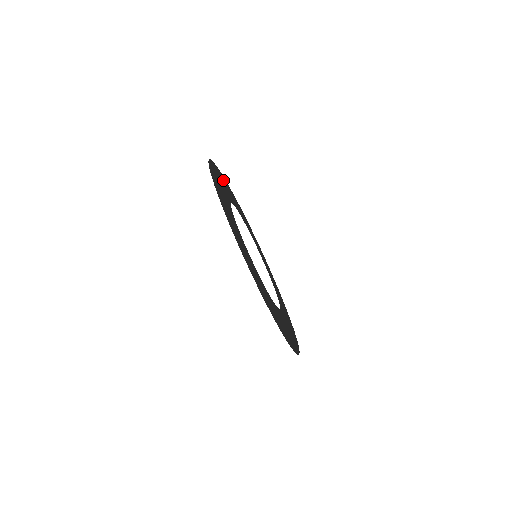
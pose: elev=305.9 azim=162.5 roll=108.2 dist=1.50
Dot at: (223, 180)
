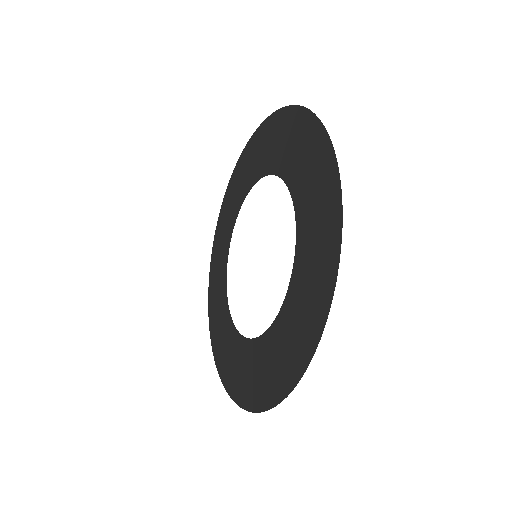
Dot at: (314, 152)
